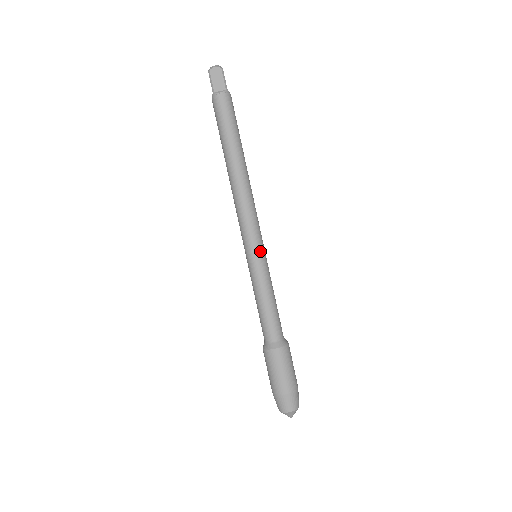
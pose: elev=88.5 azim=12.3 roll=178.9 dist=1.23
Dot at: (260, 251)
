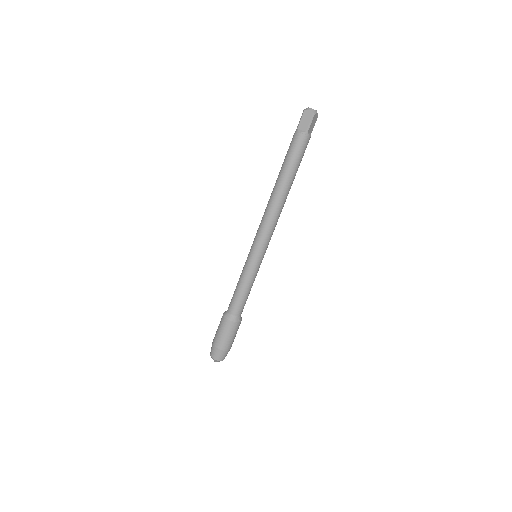
Dot at: (257, 256)
